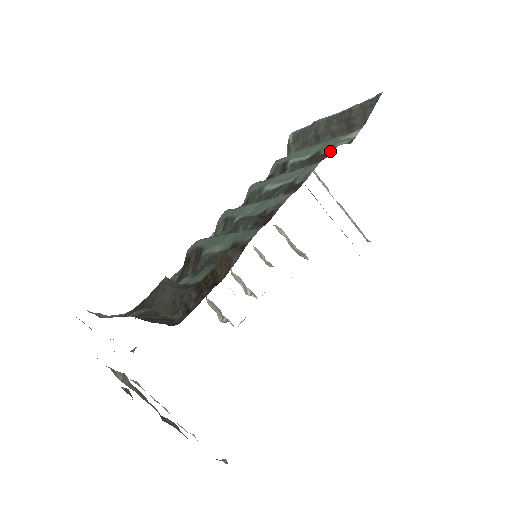
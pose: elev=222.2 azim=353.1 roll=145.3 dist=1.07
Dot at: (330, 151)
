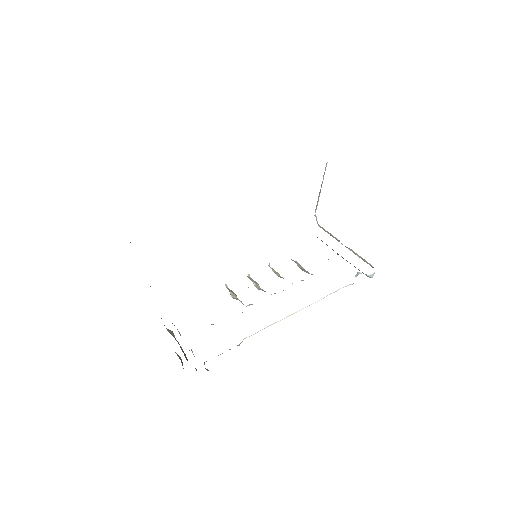
Dot at: occluded
